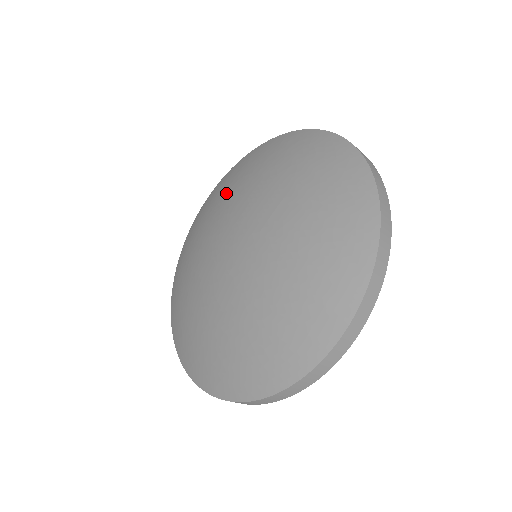
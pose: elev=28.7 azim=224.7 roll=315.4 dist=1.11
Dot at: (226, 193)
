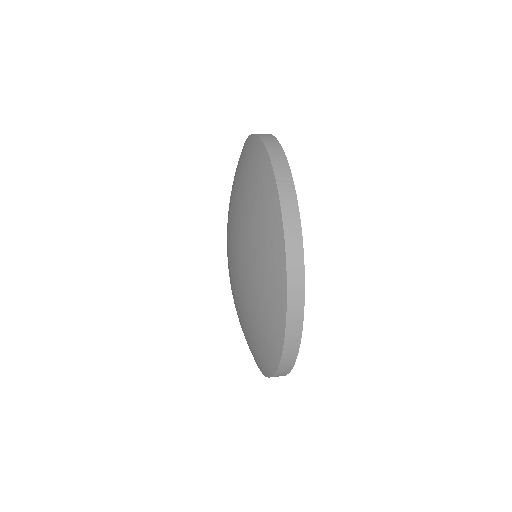
Dot at: (242, 196)
